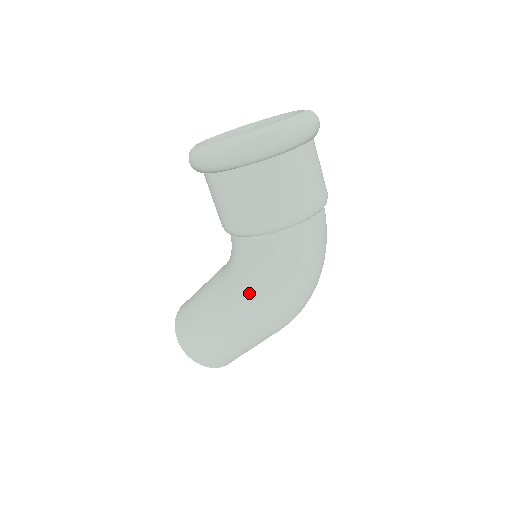
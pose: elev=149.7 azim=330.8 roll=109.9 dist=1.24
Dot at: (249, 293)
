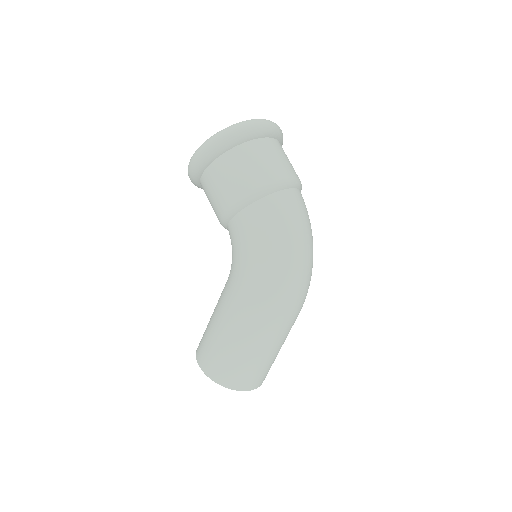
Dot at: (248, 269)
